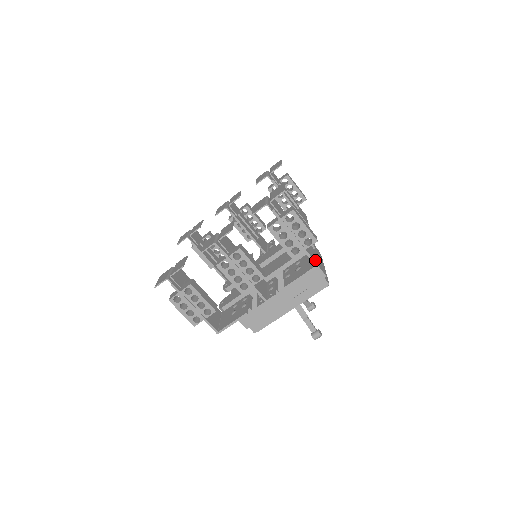
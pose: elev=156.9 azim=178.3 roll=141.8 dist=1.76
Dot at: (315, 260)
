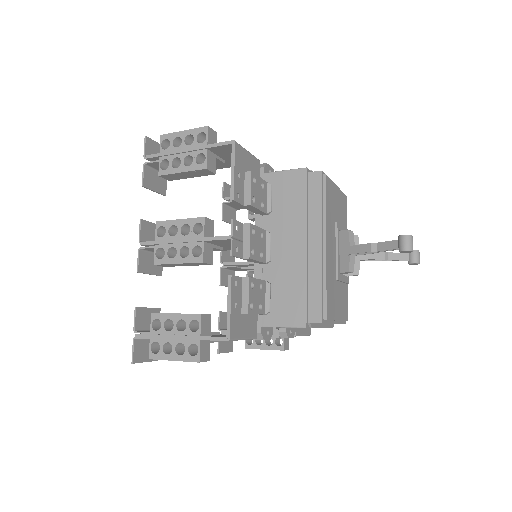
Dot at: (230, 144)
